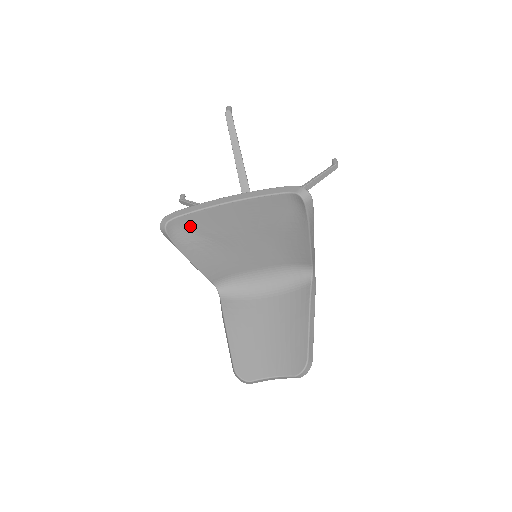
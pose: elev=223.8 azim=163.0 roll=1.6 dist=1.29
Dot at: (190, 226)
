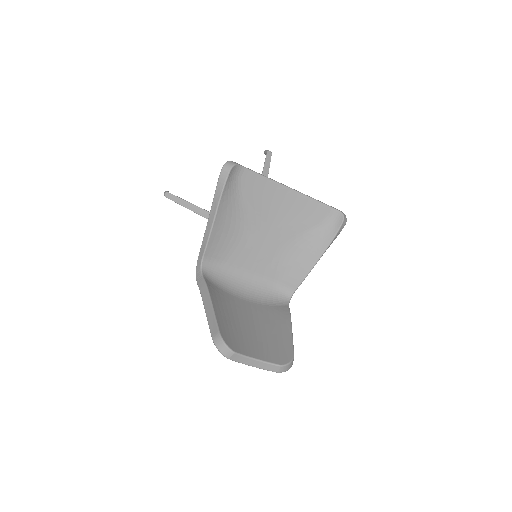
Dot at: (244, 184)
